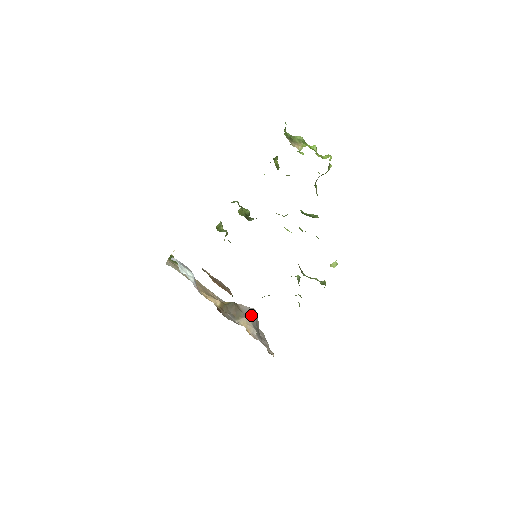
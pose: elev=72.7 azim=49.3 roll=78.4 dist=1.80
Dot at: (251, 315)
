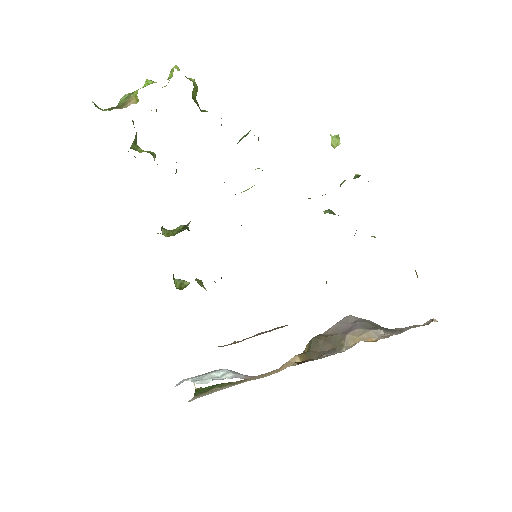
Dot at: (350, 324)
